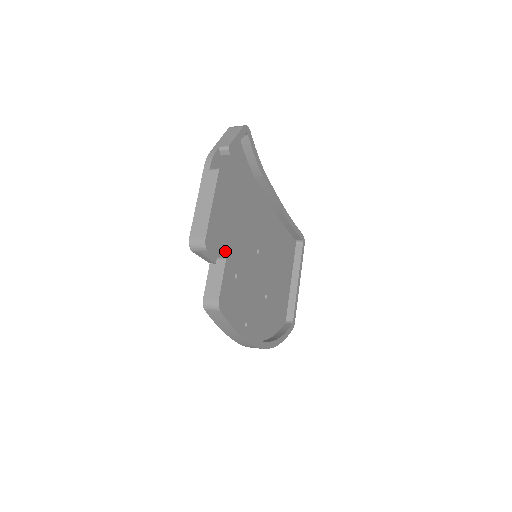
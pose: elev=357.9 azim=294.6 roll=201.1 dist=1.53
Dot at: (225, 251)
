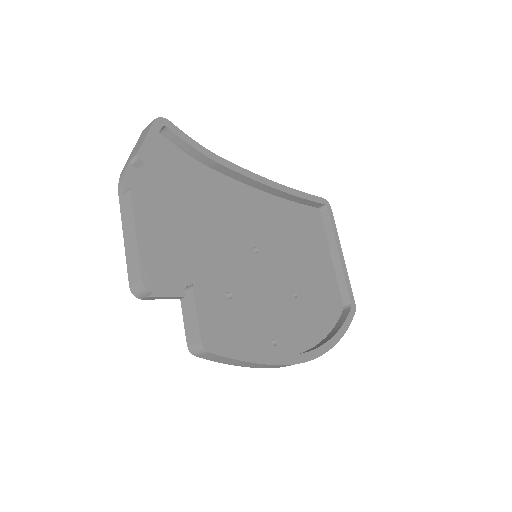
Dot at: (196, 275)
